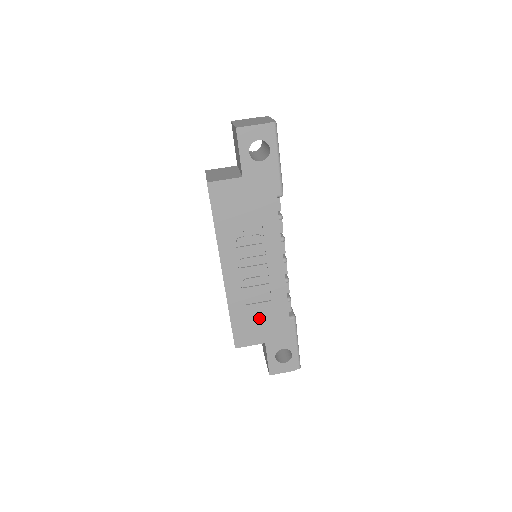
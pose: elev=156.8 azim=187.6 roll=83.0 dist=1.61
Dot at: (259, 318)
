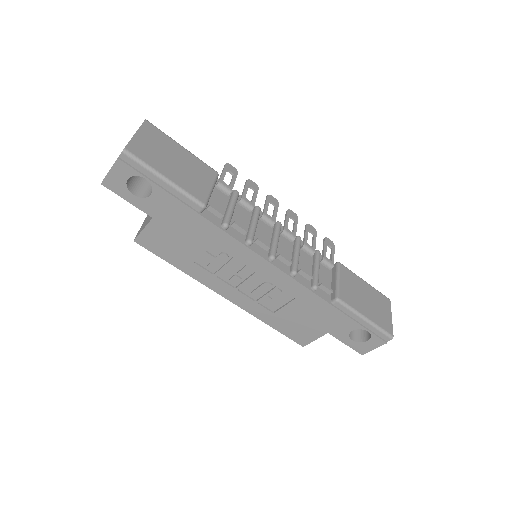
Dot at: (299, 317)
